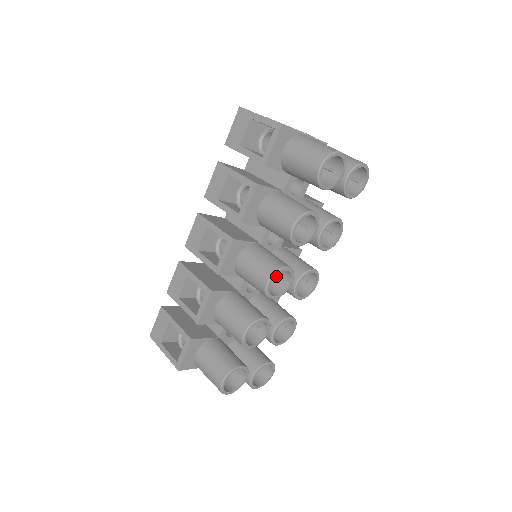
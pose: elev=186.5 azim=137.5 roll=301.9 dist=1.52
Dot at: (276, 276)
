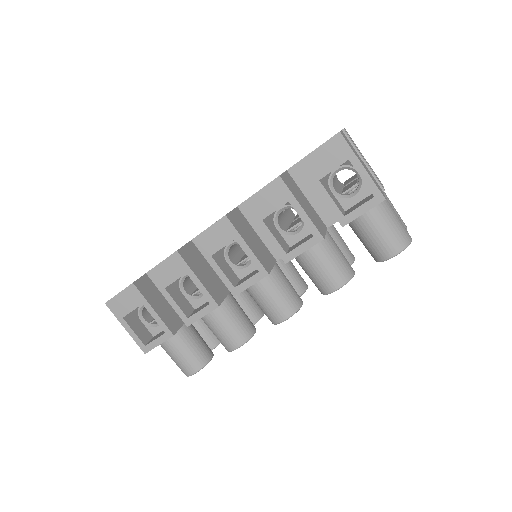
Dot at: occluded
